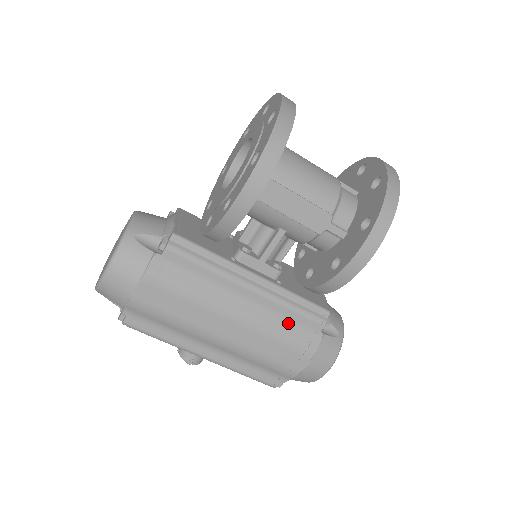
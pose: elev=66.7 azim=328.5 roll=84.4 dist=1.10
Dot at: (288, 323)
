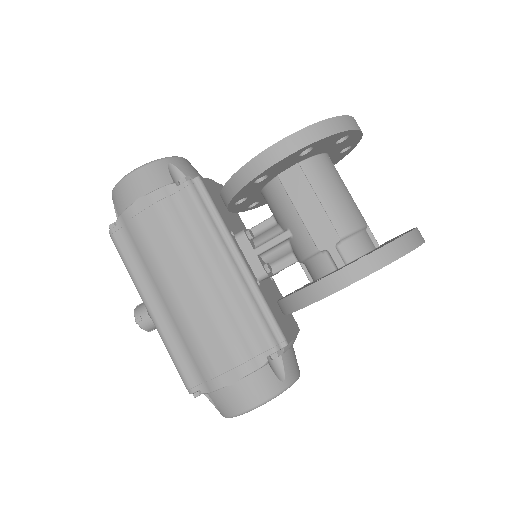
Dot at: (241, 324)
